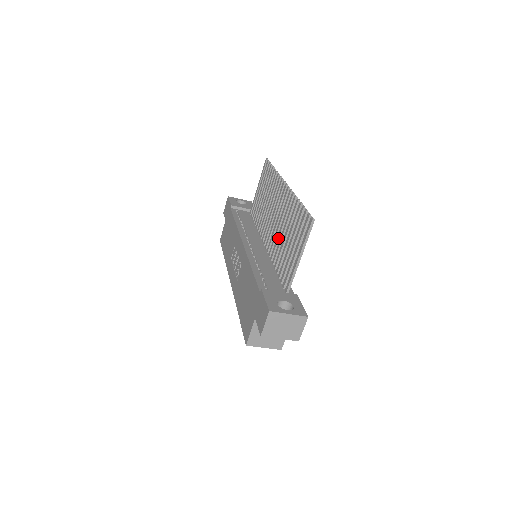
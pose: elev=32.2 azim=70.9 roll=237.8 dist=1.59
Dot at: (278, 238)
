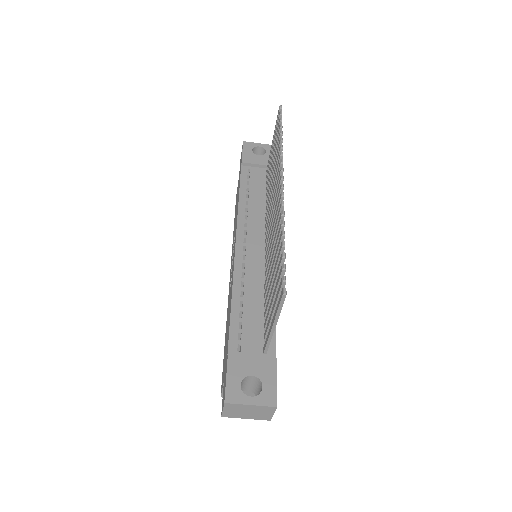
Dot at: (269, 259)
